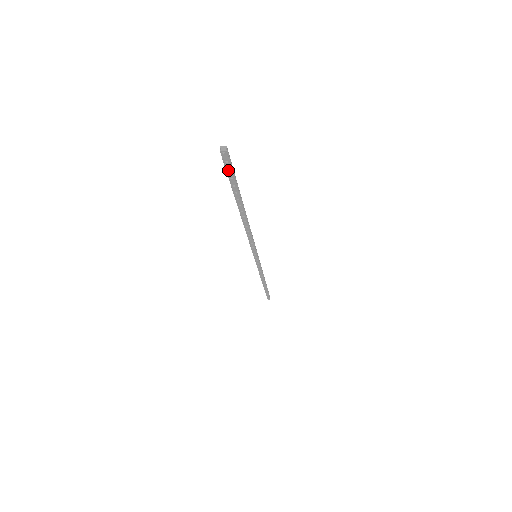
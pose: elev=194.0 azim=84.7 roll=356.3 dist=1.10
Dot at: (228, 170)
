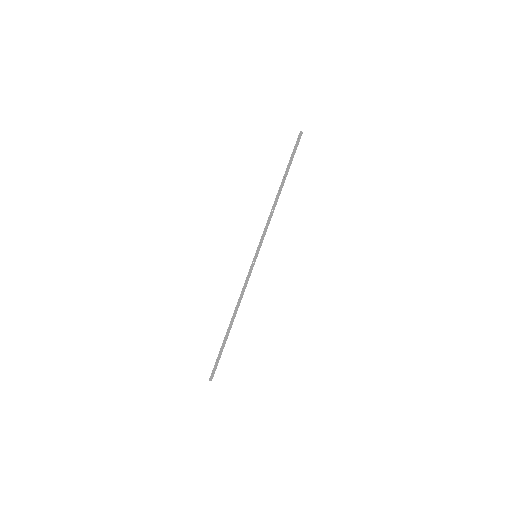
Dot at: (215, 366)
